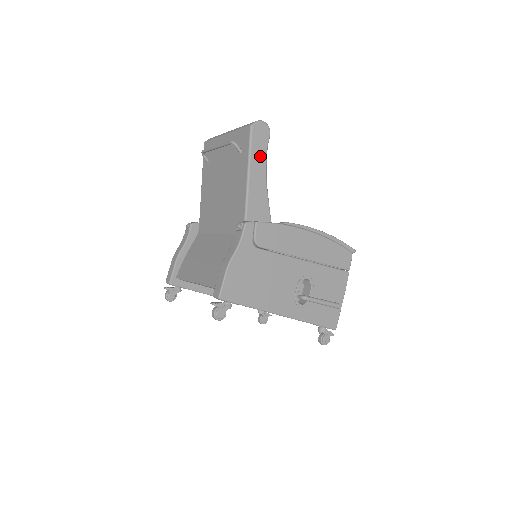
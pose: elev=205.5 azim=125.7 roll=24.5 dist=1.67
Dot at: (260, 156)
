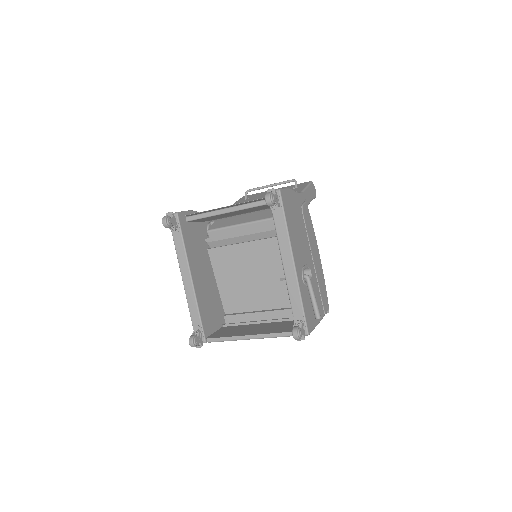
Dot at: (310, 195)
